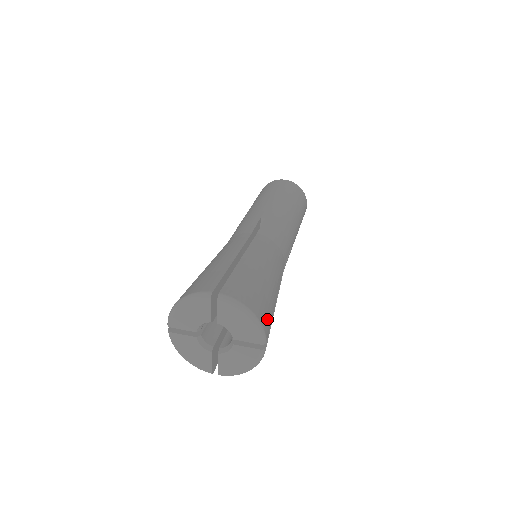
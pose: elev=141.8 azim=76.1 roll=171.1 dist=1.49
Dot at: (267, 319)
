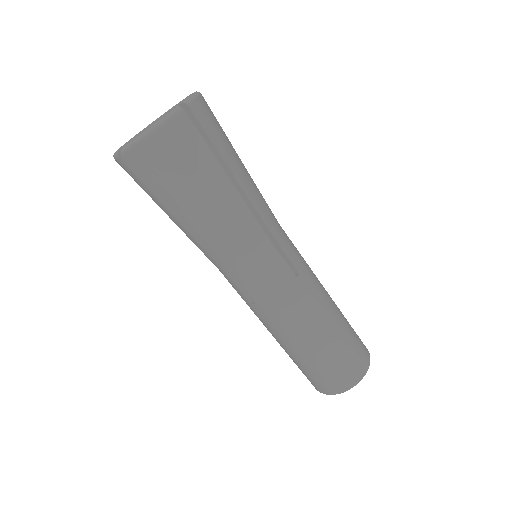
Dot at: (207, 118)
